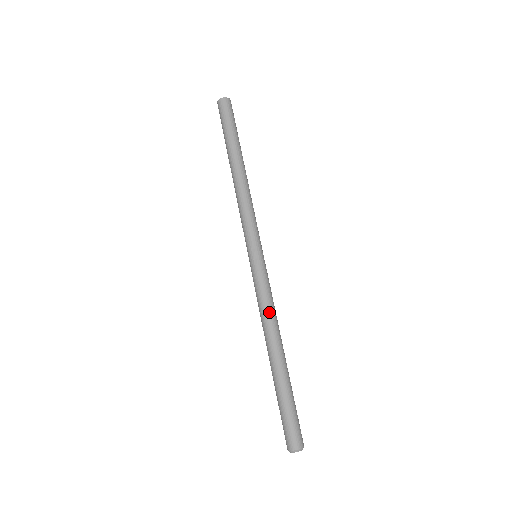
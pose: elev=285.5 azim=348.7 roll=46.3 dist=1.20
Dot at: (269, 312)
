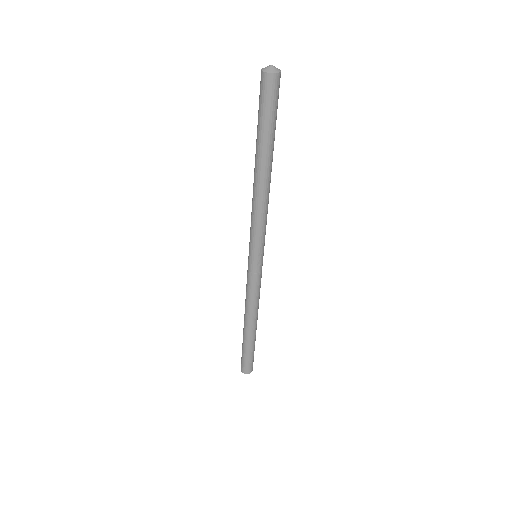
Dot at: (258, 302)
